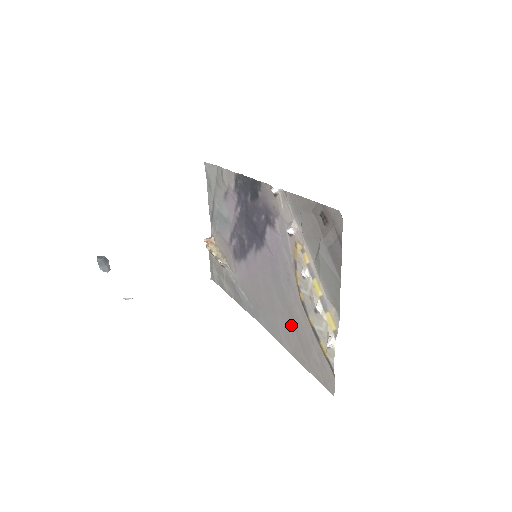
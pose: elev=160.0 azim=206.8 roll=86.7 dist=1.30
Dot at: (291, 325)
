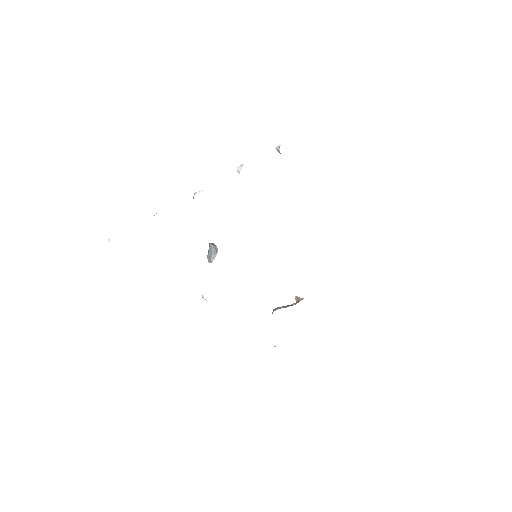
Dot at: occluded
